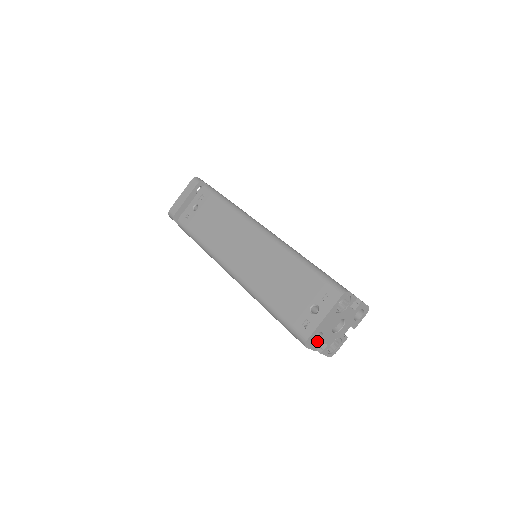
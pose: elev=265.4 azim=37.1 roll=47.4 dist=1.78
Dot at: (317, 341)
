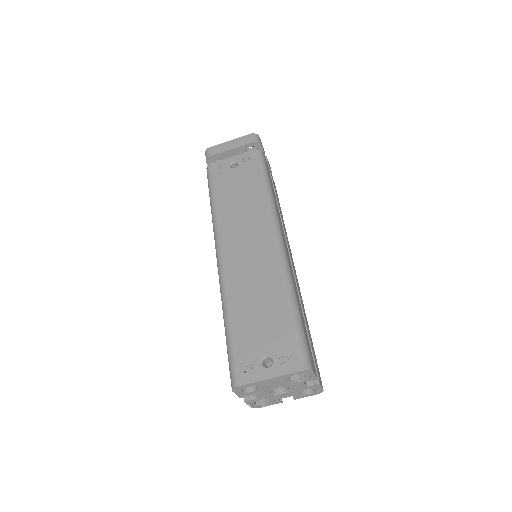
Dot at: (248, 391)
